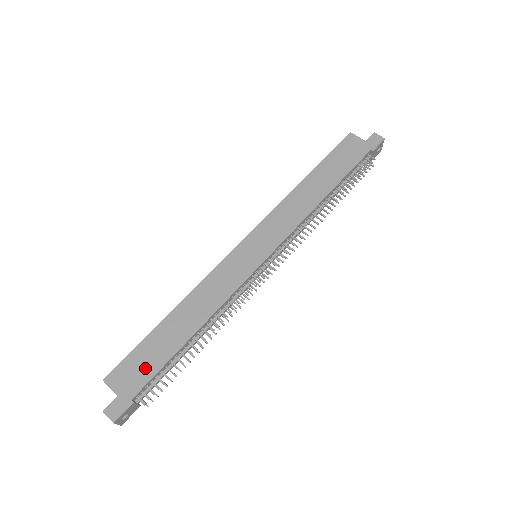
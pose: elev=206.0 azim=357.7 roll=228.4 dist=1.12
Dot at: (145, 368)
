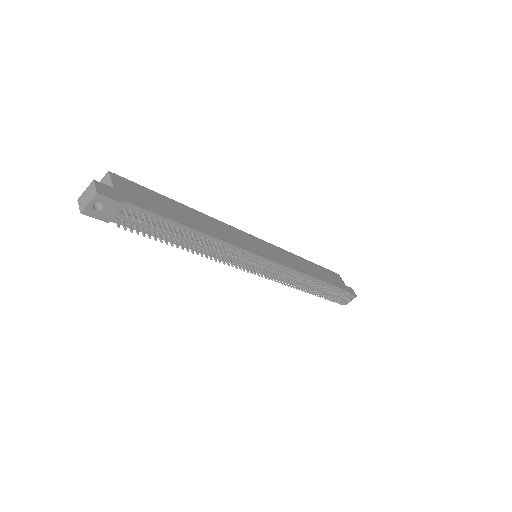
Dot at: (149, 203)
